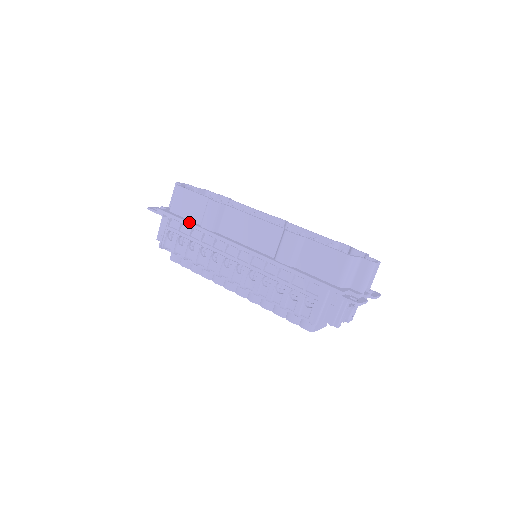
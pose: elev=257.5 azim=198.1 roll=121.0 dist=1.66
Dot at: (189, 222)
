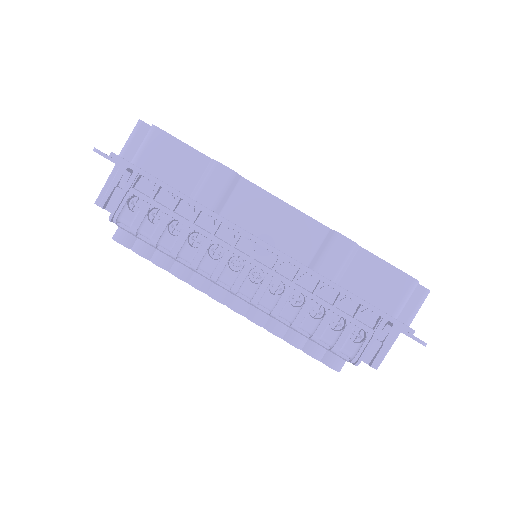
Dot at: occluded
